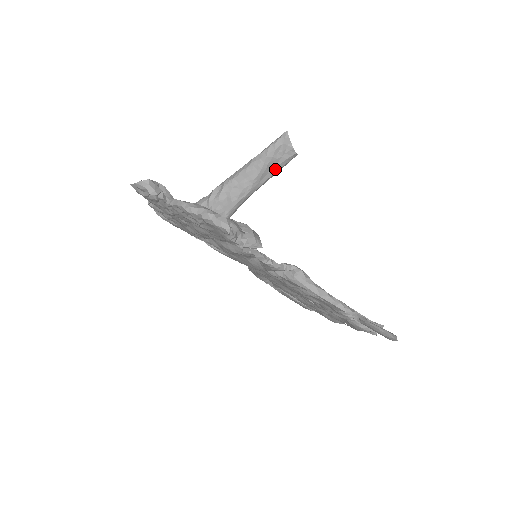
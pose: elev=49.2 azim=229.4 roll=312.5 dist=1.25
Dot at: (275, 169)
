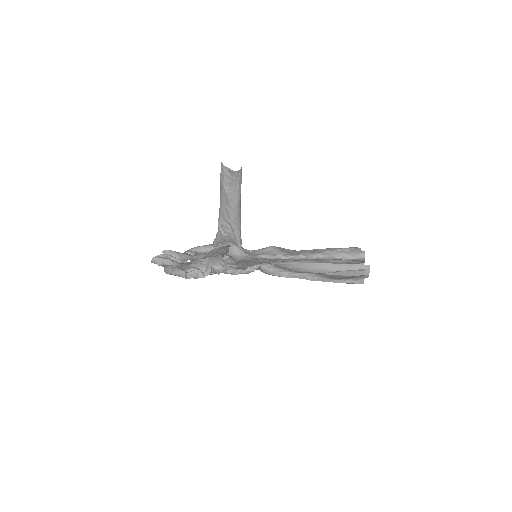
Dot at: (236, 188)
